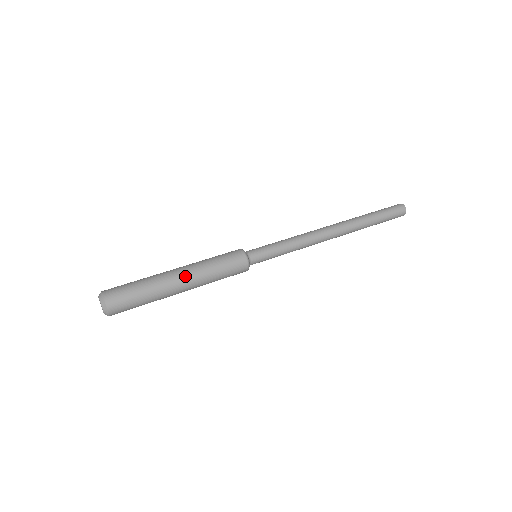
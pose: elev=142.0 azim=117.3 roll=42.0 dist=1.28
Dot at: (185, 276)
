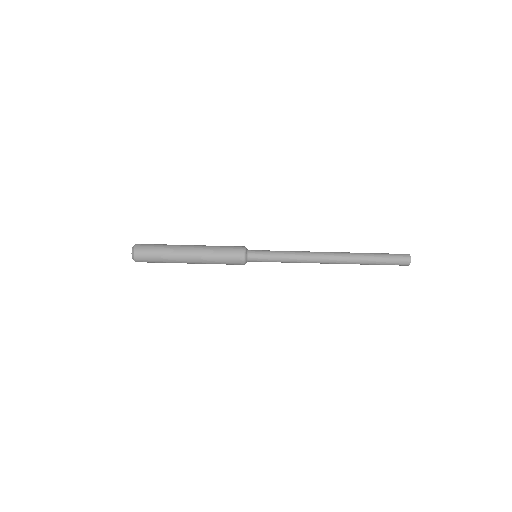
Dot at: (193, 254)
